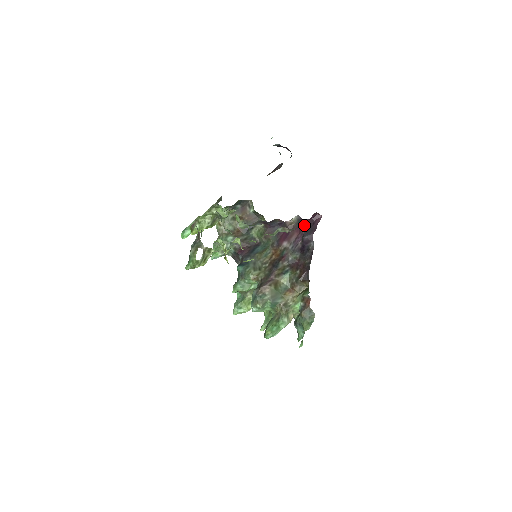
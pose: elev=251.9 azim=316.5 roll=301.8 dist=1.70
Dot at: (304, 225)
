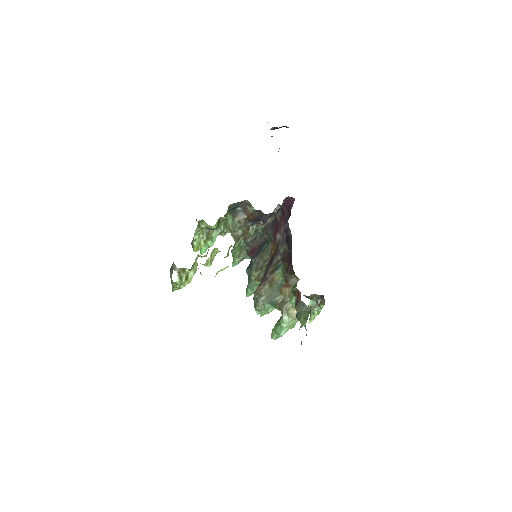
Dot at: (285, 213)
